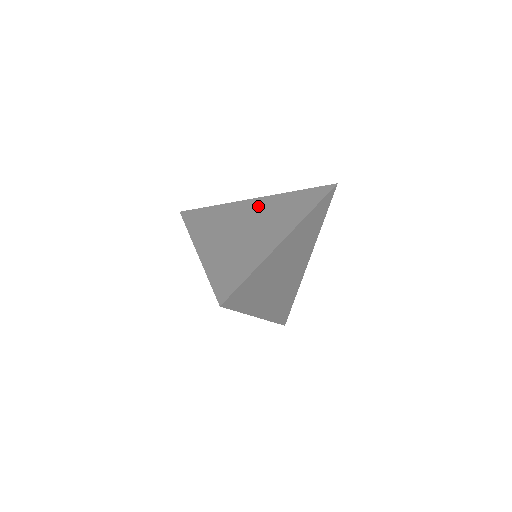
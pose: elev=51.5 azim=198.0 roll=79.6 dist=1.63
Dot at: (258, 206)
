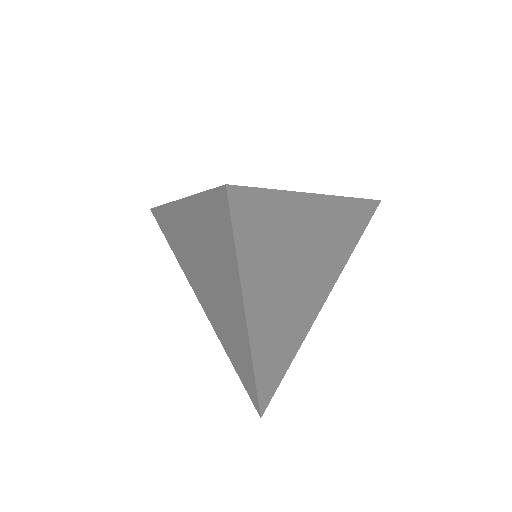
Dot at: occluded
